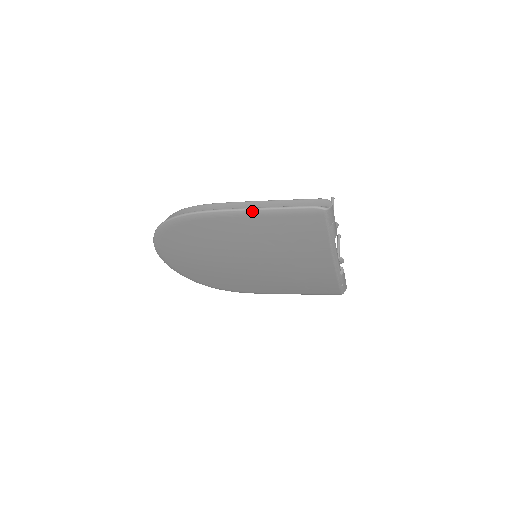
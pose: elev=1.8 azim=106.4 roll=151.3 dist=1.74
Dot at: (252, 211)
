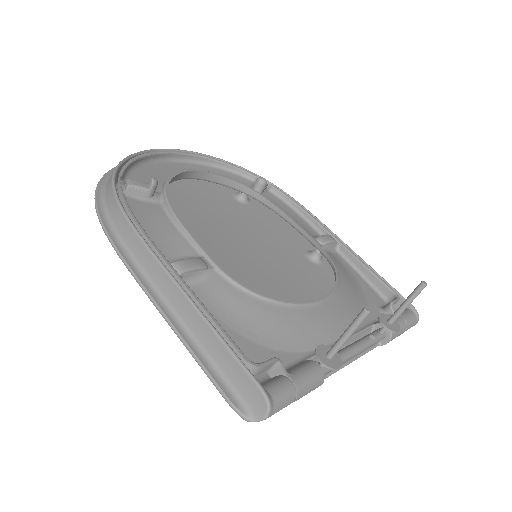
Dot at: (160, 311)
